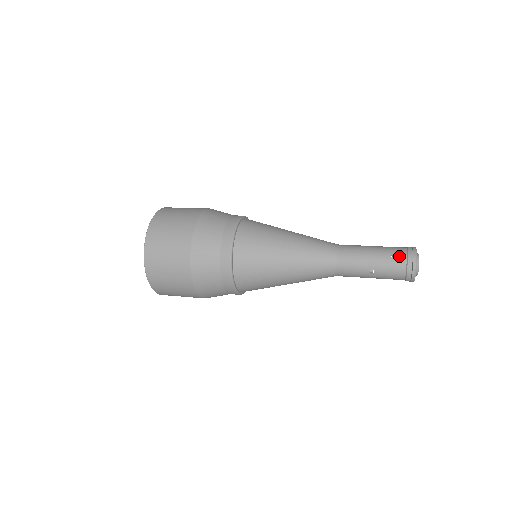
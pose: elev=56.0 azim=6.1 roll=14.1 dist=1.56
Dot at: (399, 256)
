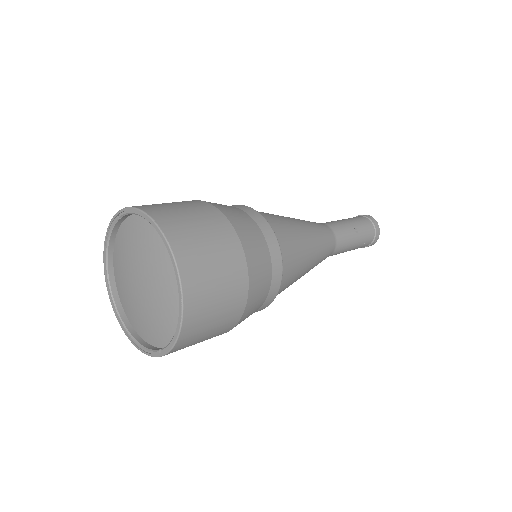
Dot at: (358, 217)
